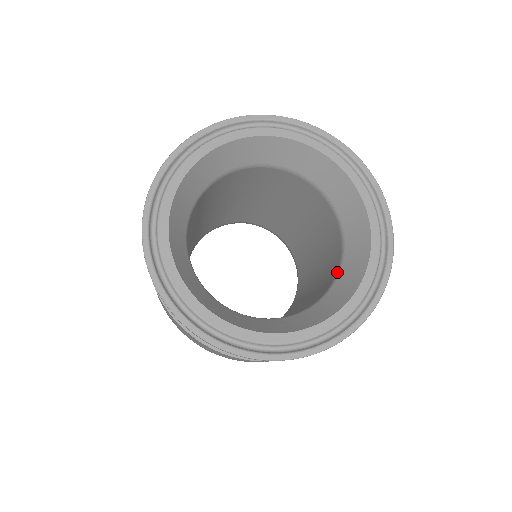
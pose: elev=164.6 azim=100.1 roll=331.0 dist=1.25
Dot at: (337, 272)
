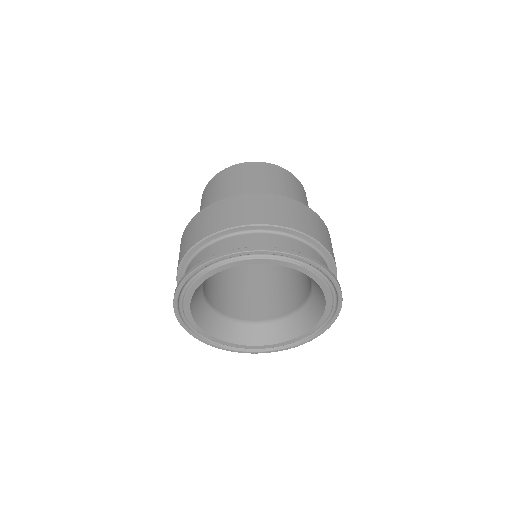
Dot at: (302, 305)
